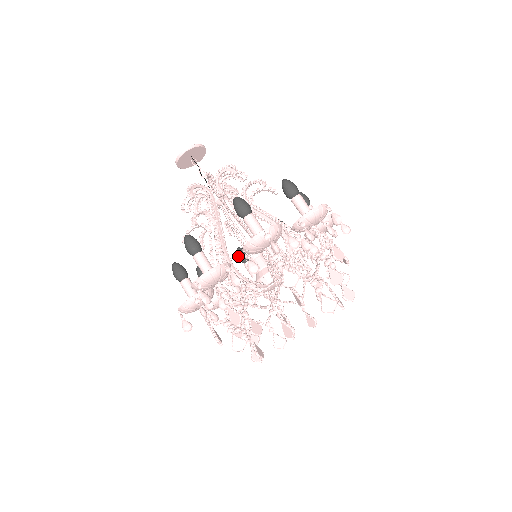
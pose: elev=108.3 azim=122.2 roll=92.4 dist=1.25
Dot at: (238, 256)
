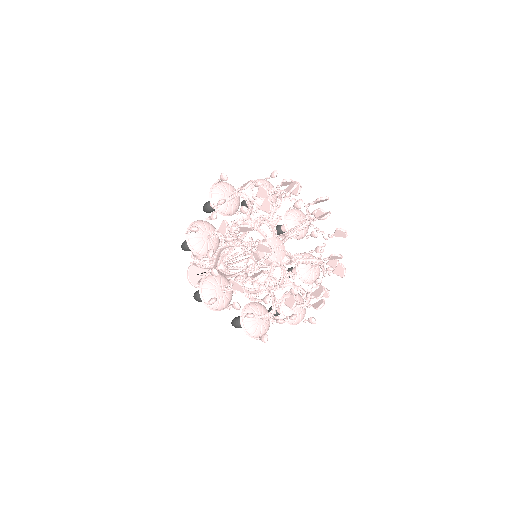
Dot at: occluded
